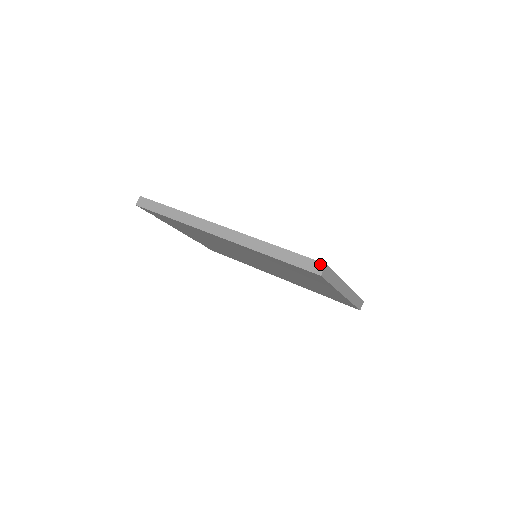
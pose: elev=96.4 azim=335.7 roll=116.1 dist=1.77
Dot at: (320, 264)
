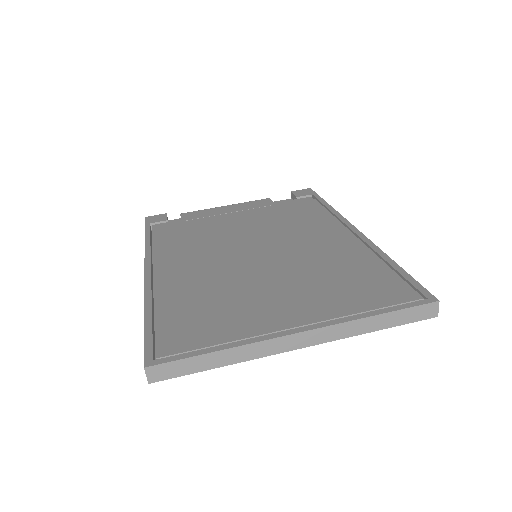
Dot at: (144, 365)
